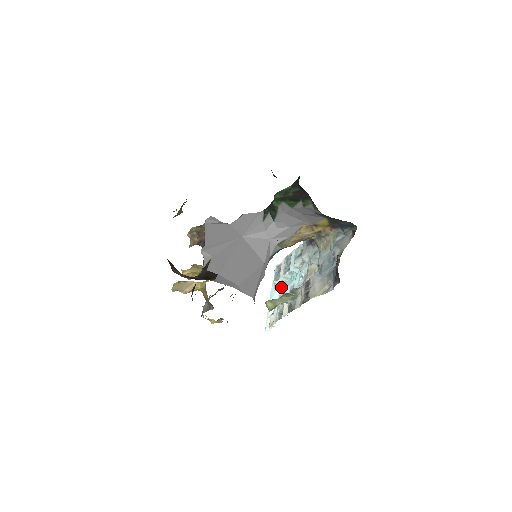
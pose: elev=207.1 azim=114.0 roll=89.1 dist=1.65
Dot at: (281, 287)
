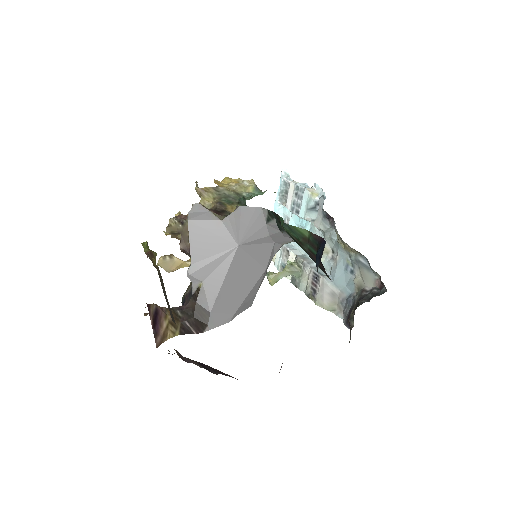
Dot at: (287, 211)
